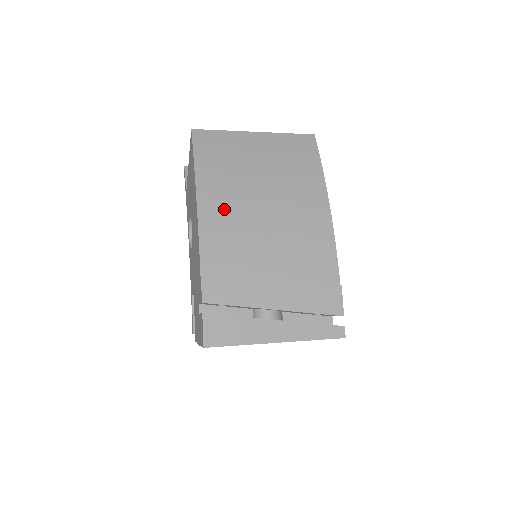
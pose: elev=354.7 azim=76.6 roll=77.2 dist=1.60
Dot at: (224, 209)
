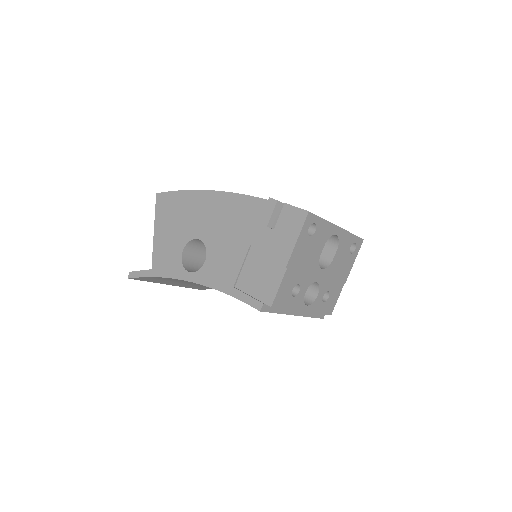
Dot at: occluded
